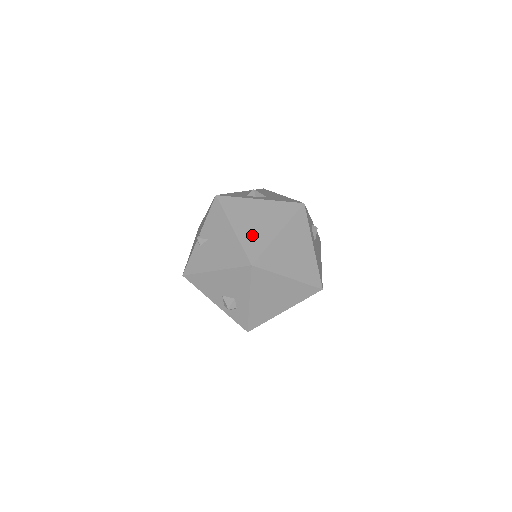
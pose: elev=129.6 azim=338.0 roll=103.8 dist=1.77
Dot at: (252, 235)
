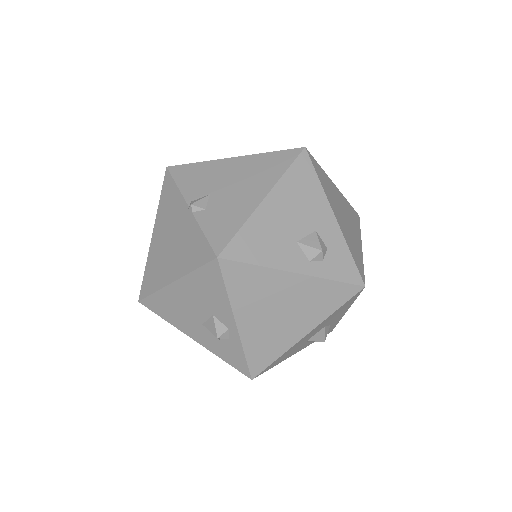
Dot at: occluded
